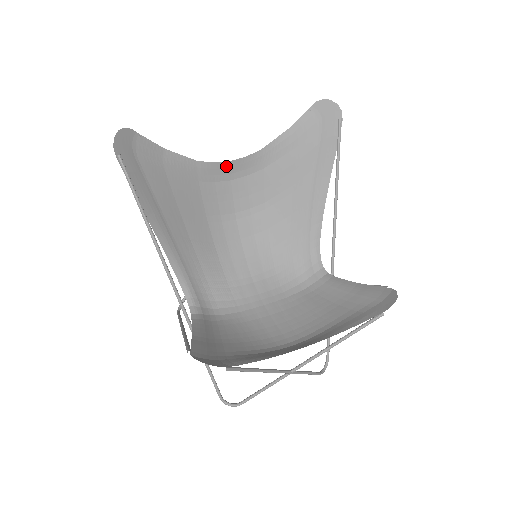
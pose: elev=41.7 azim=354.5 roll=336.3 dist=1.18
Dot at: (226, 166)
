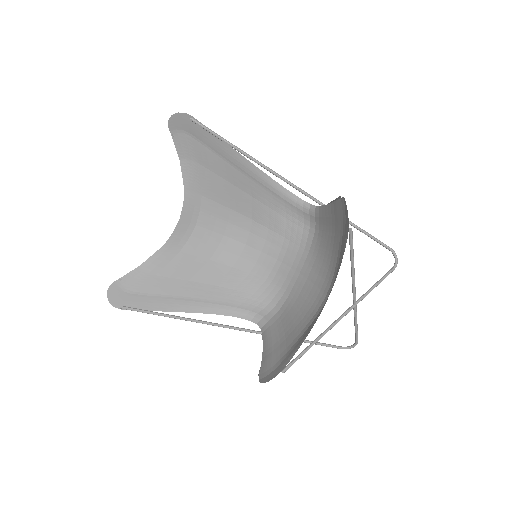
Dot at: (181, 224)
